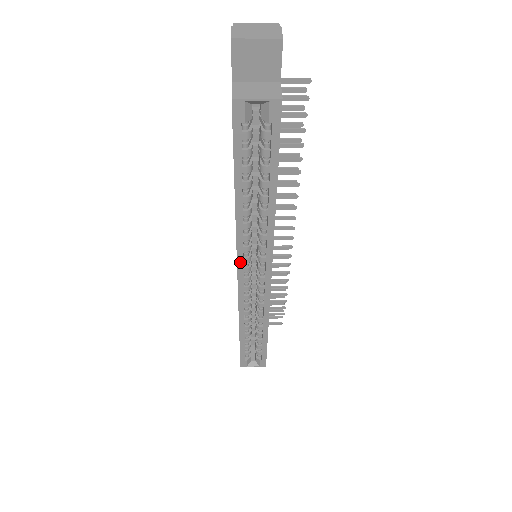
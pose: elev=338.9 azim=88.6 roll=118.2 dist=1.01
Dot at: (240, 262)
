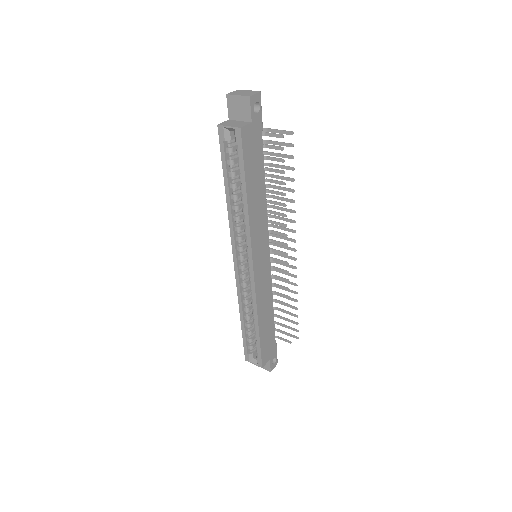
Dot at: (234, 248)
